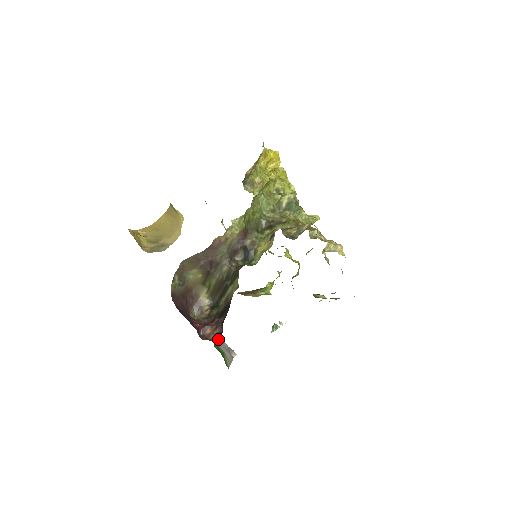
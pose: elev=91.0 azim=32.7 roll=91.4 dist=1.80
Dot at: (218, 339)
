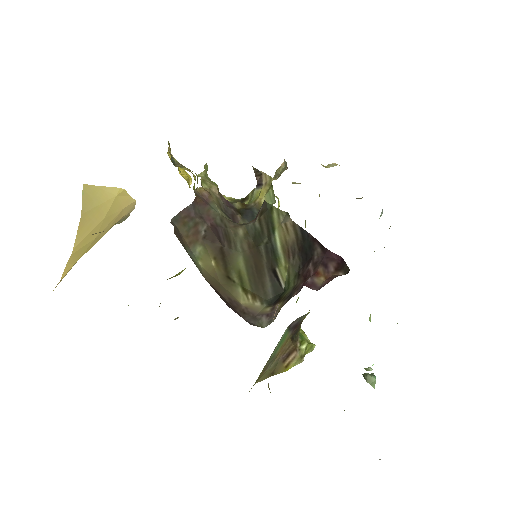
Dot at: occluded
